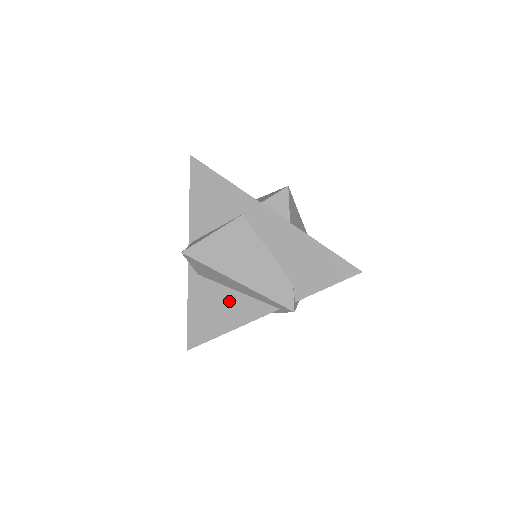
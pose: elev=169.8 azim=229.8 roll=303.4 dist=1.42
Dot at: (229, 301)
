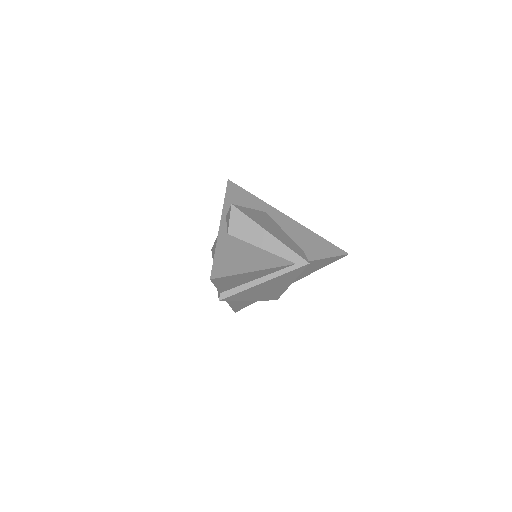
Dot at: (254, 253)
